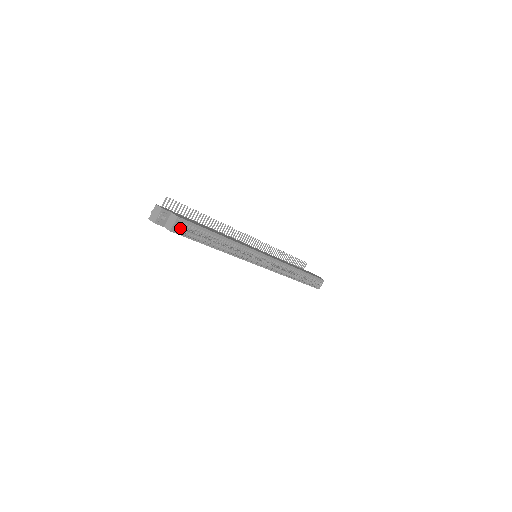
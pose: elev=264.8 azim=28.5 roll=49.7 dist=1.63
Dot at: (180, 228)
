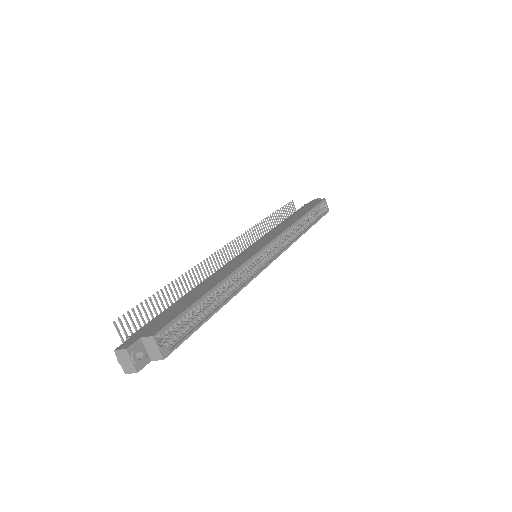
Dot at: (168, 340)
